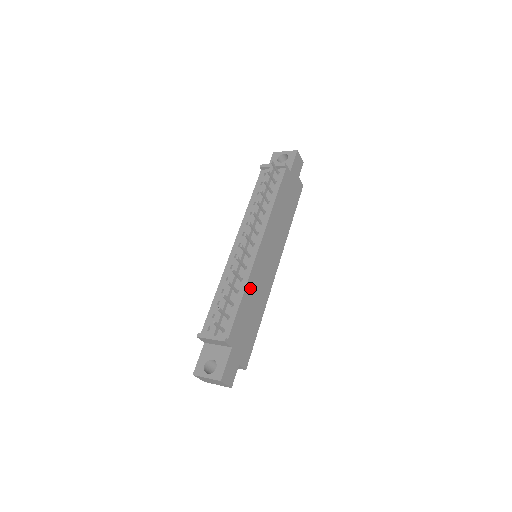
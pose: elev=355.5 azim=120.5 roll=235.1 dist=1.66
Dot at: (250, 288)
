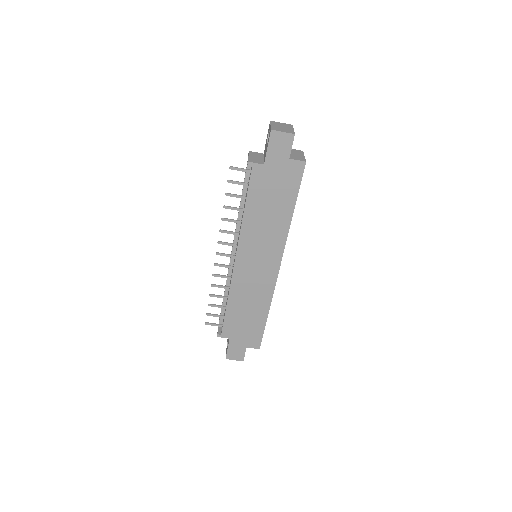
Dot at: (236, 296)
